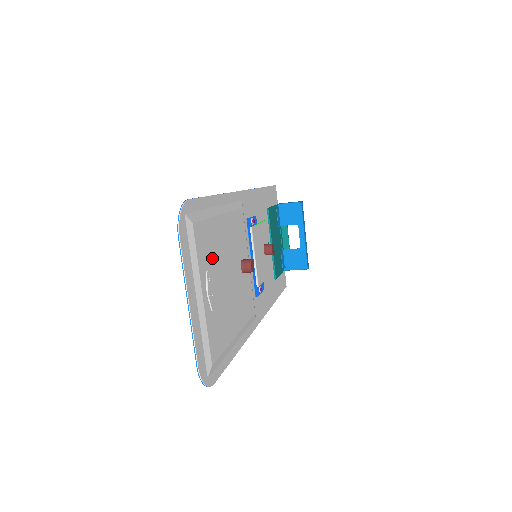
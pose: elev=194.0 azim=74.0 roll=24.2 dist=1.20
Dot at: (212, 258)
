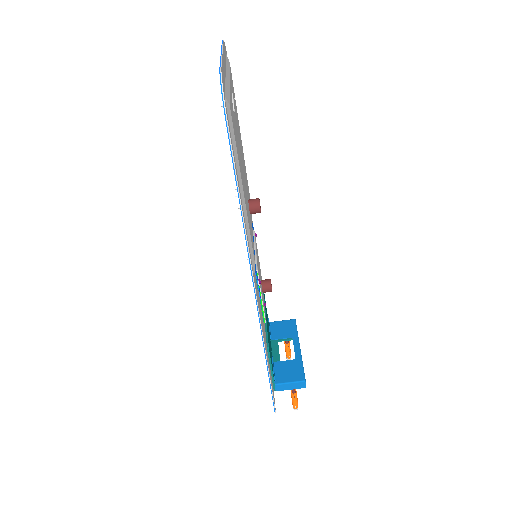
Dot at: occluded
